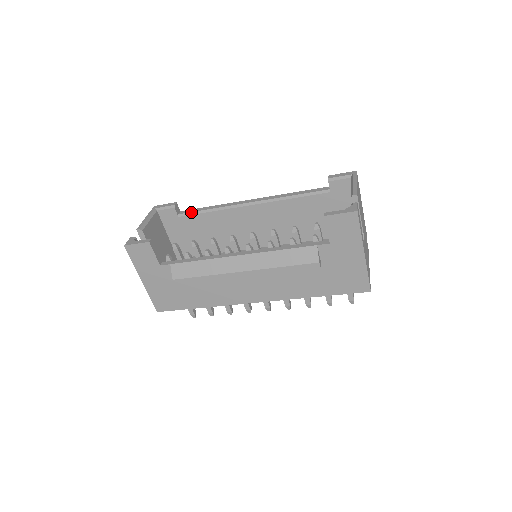
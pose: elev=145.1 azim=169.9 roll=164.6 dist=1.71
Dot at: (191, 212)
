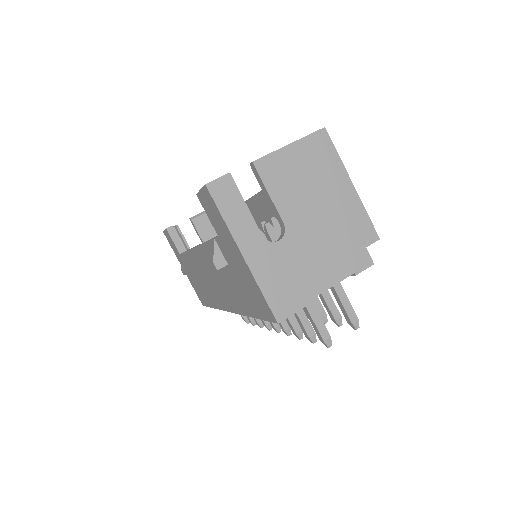
Dot at: occluded
